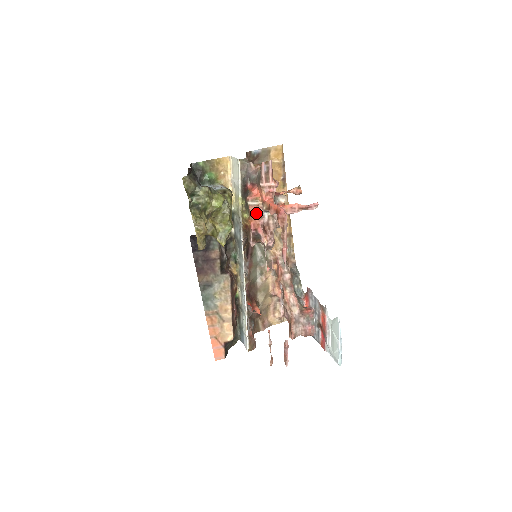
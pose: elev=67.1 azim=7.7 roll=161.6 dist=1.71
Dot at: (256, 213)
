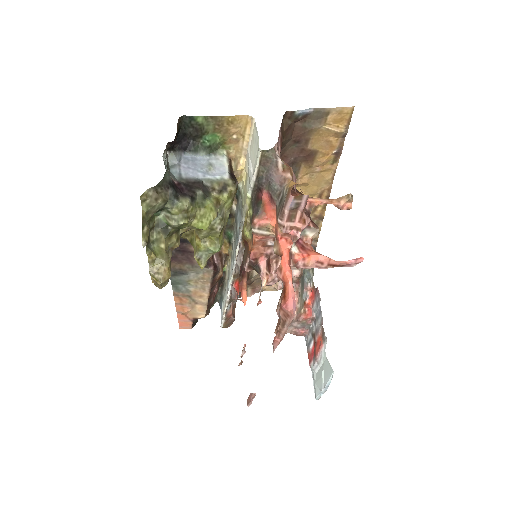
Dot at: (262, 241)
